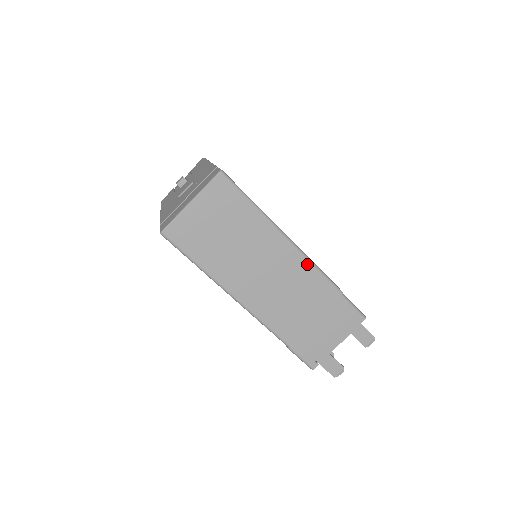
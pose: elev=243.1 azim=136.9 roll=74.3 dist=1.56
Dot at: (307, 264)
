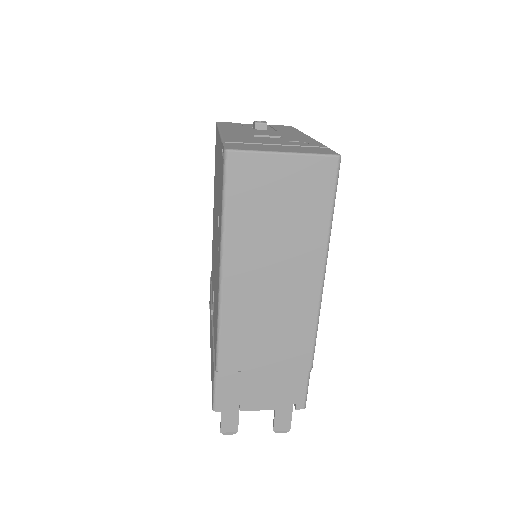
Dot at: (313, 315)
